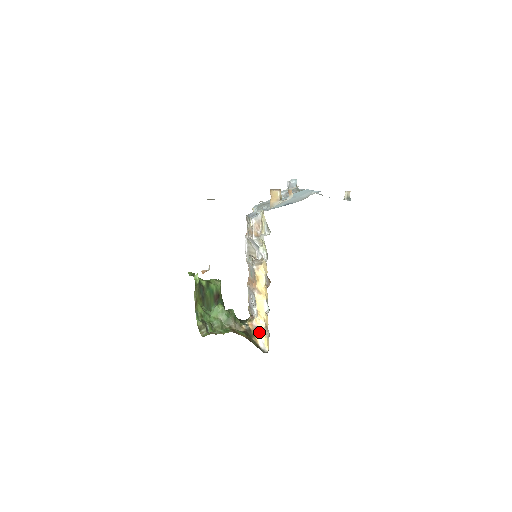
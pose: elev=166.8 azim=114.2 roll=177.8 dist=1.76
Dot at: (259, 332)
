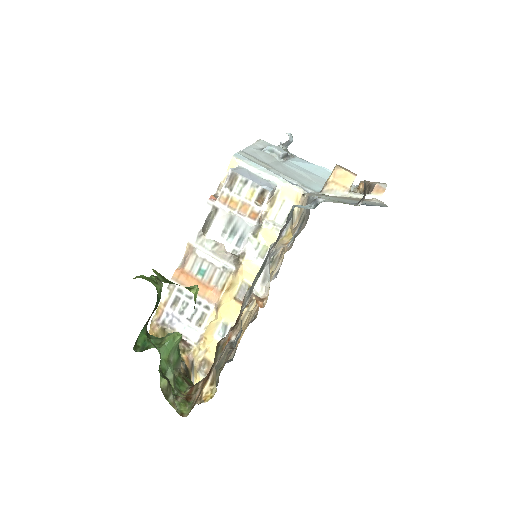
Dot at: (193, 370)
